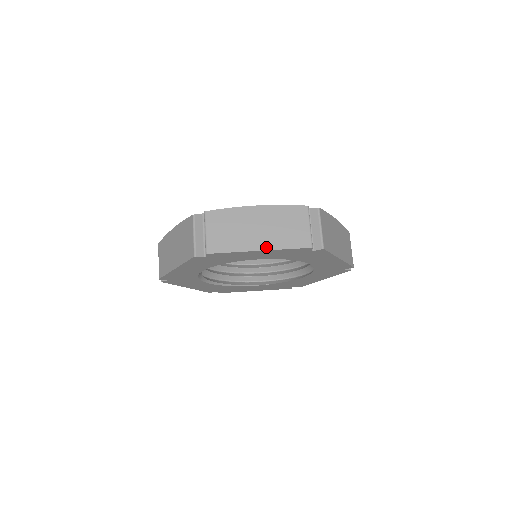
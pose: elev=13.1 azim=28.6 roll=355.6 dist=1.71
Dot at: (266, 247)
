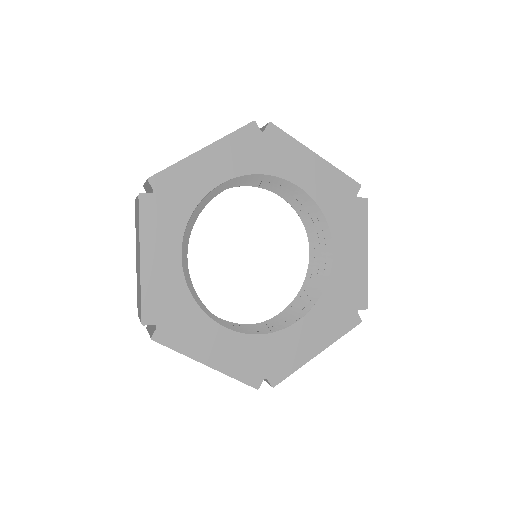
Dot at: (208, 145)
